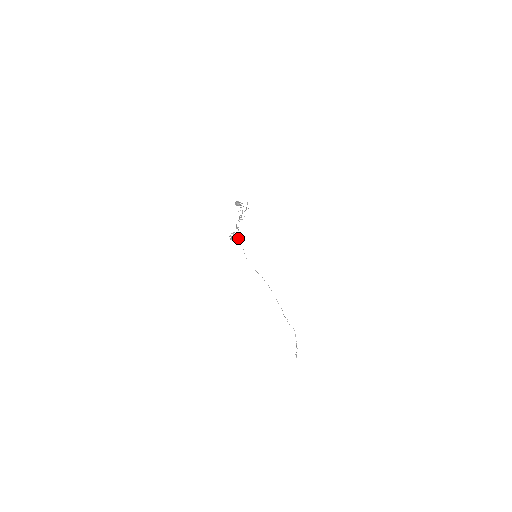
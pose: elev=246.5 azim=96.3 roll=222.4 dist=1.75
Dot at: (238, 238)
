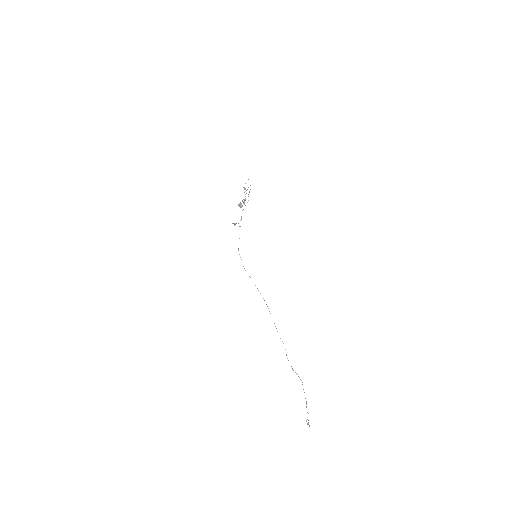
Dot at: occluded
